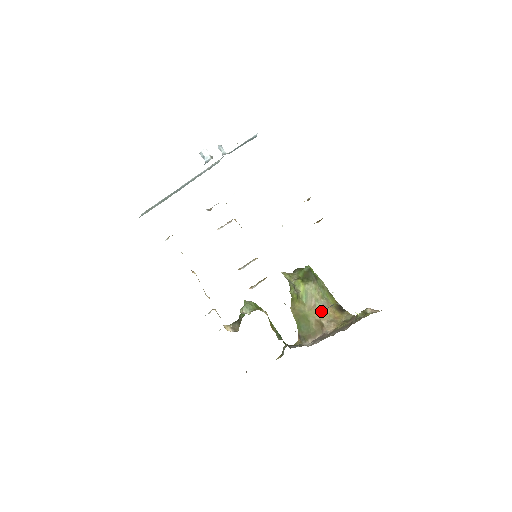
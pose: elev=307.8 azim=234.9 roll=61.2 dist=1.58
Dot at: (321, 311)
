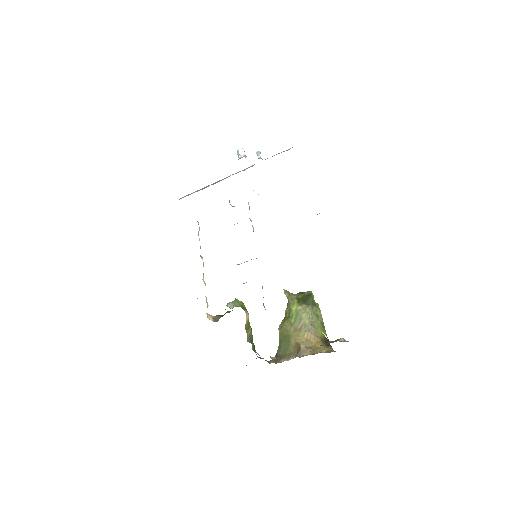
Dot at: (304, 335)
